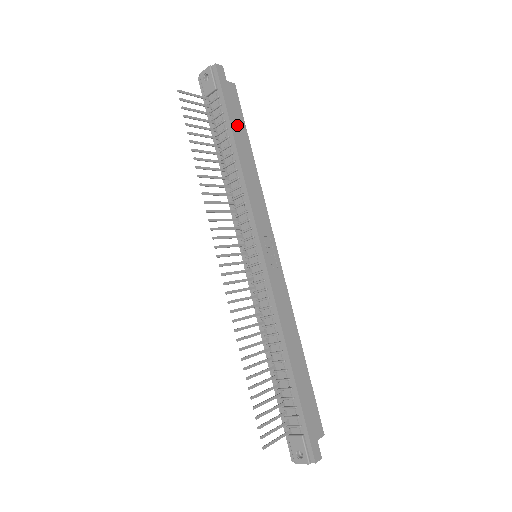
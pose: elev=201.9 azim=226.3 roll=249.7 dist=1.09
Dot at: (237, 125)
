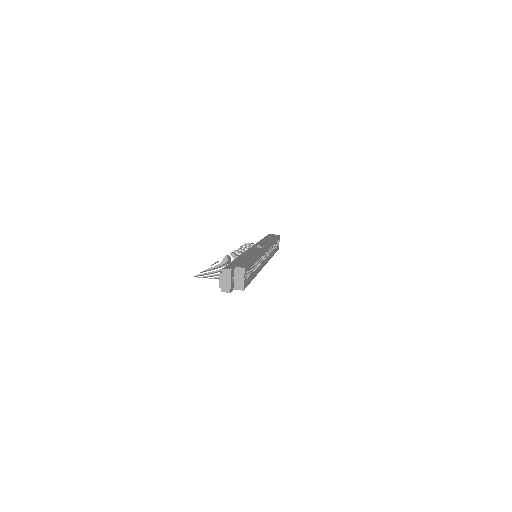
Dot at: occluded
